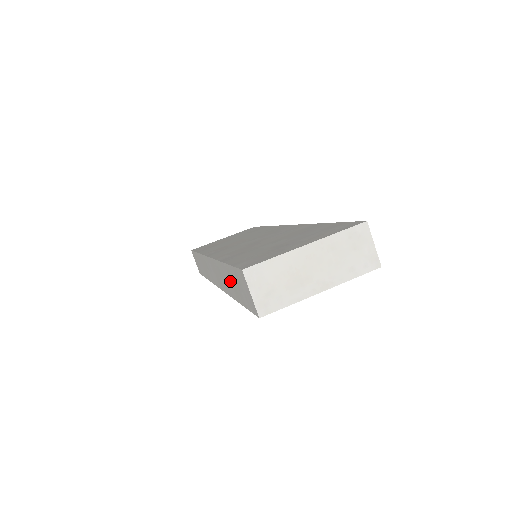
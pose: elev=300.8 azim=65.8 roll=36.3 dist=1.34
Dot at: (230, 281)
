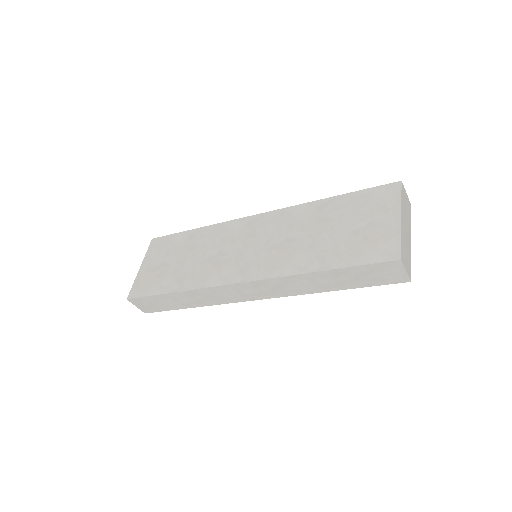
Dot at: (331, 280)
